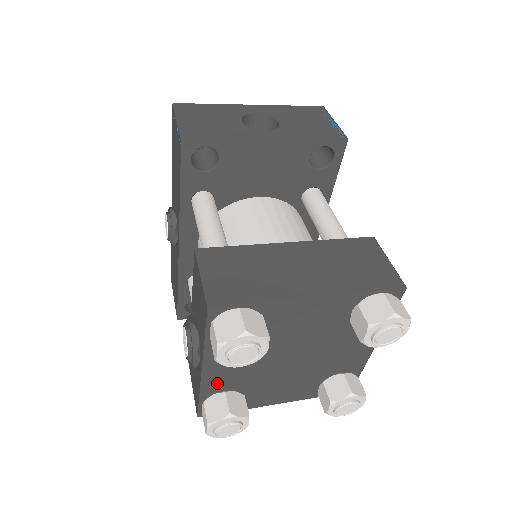
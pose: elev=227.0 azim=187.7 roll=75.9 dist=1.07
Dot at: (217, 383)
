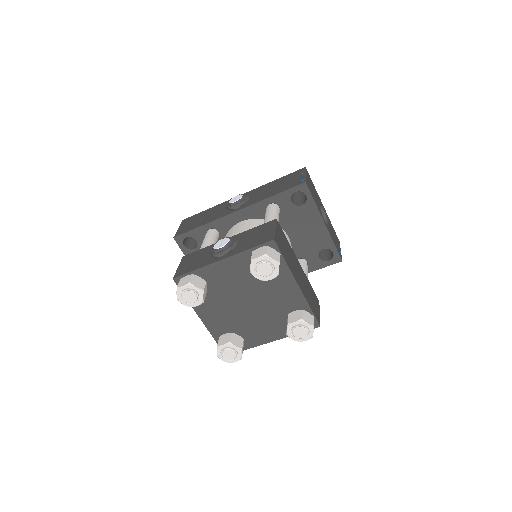
Dot at: (212, 274)
